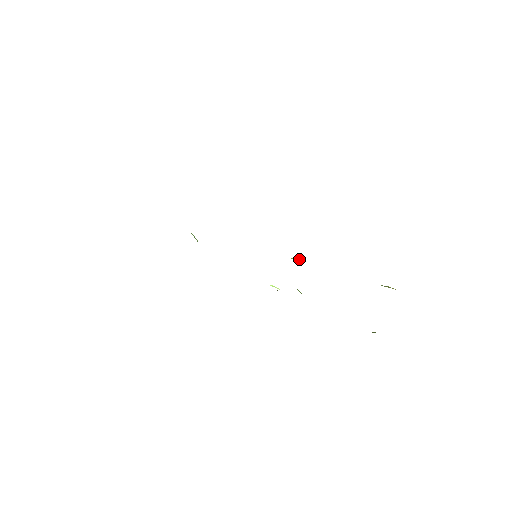
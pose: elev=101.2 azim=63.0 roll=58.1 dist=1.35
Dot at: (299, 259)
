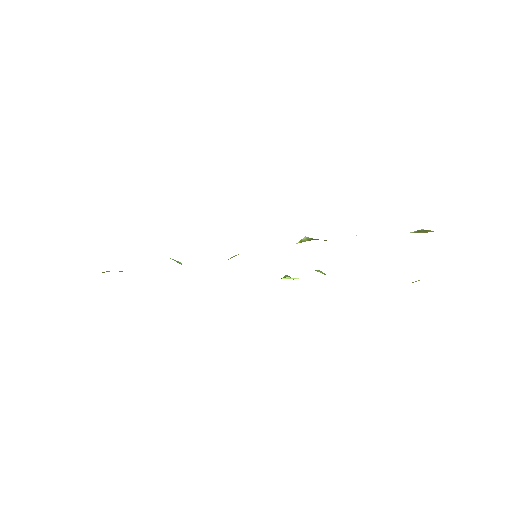
Dot at: (307, 240)
